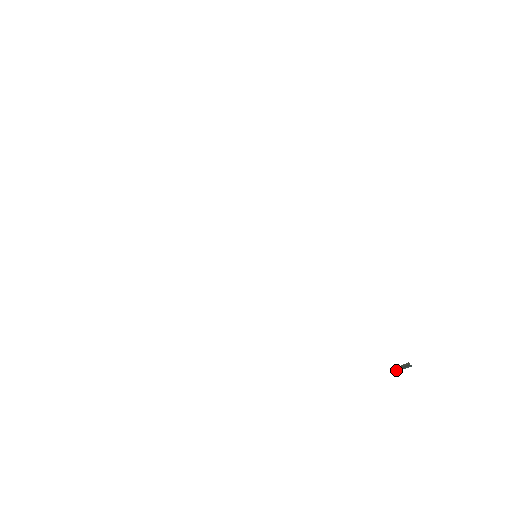
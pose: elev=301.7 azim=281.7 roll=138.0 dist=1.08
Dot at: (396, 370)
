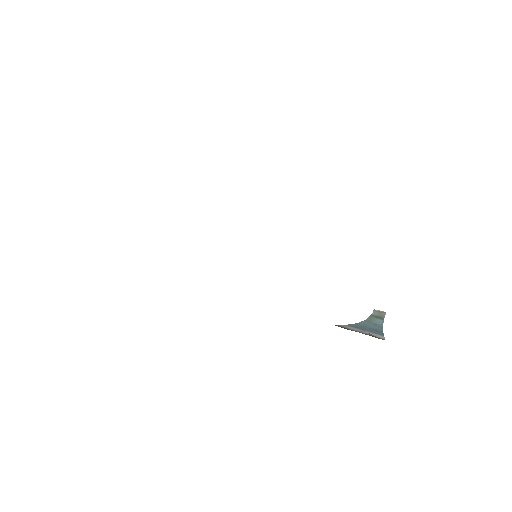
Dot at: (370, 319)
